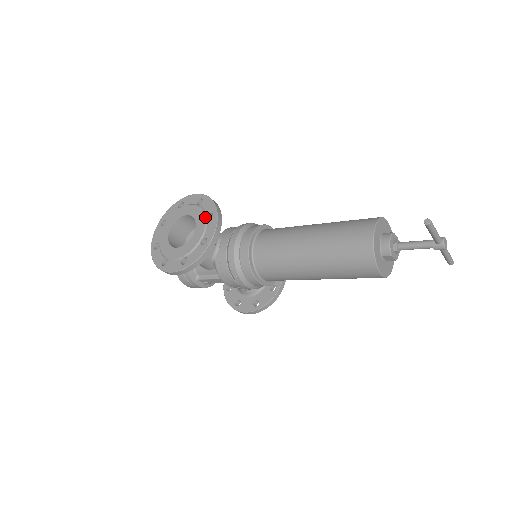
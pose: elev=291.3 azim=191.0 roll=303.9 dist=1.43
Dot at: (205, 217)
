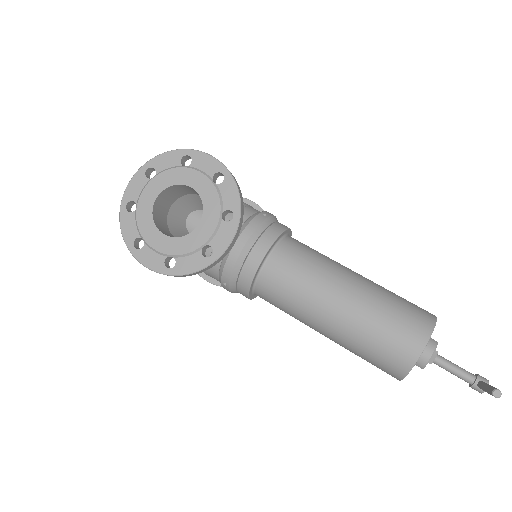
Dot at: (220, 213)
